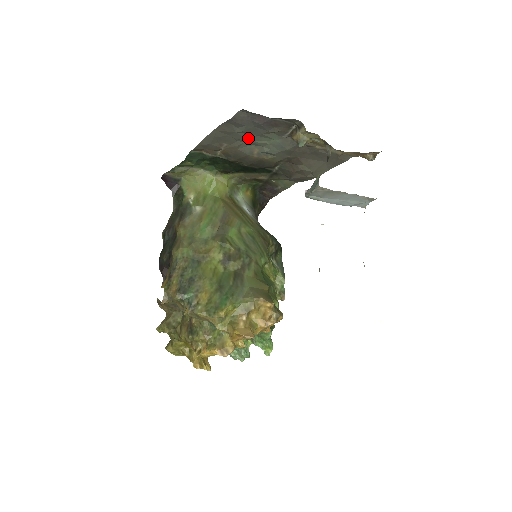
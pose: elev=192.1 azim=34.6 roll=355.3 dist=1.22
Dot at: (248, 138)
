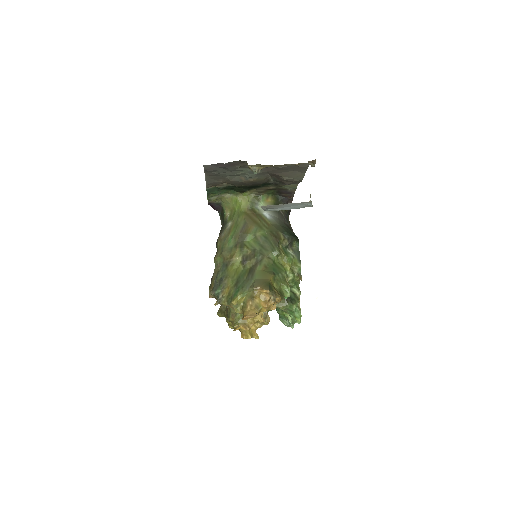
Dot at: (229, 174)
